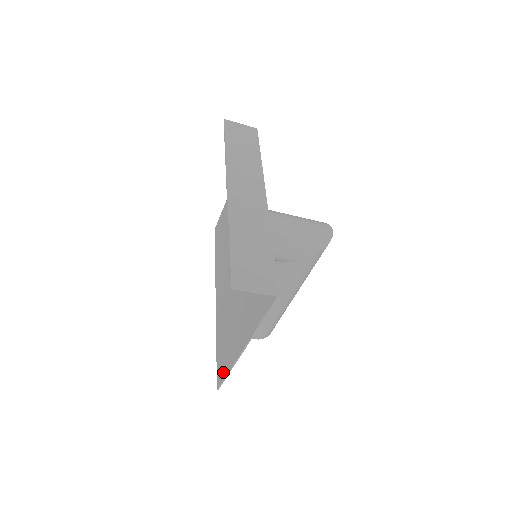
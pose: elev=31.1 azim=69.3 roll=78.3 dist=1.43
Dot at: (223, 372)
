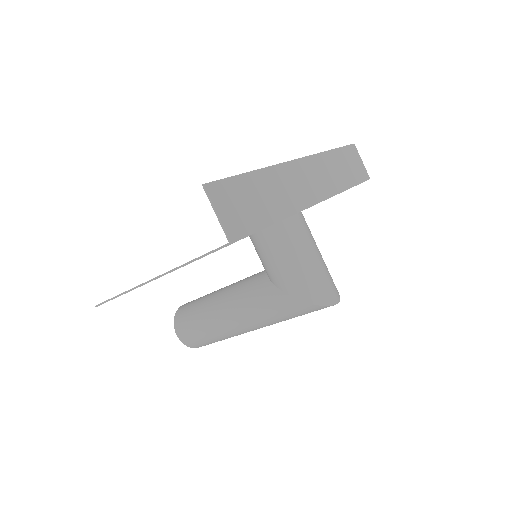
Dot at: occluded
